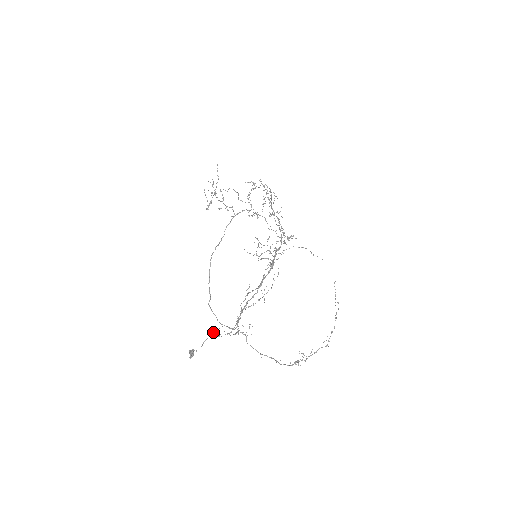
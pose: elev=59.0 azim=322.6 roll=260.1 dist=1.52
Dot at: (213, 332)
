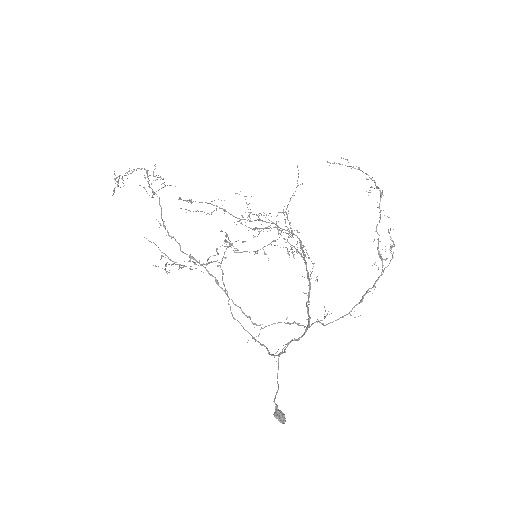
Dot at: occluded
